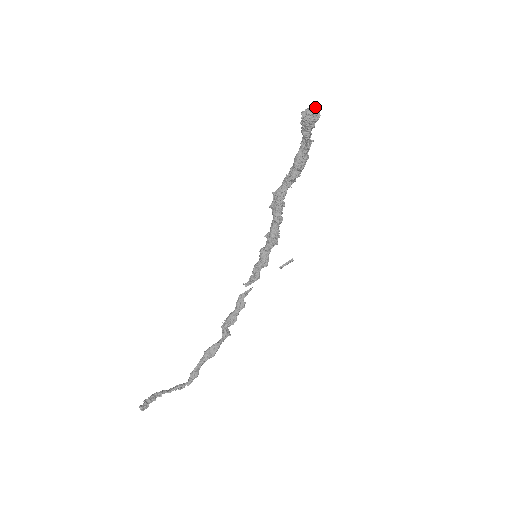
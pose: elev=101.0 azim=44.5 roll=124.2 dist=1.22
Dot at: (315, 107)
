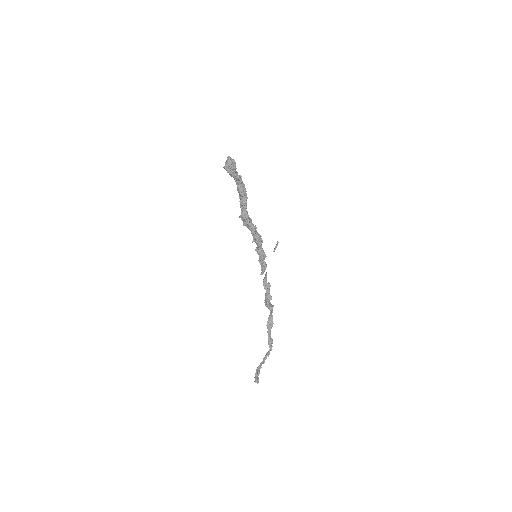
Dot at: (229, 160)
